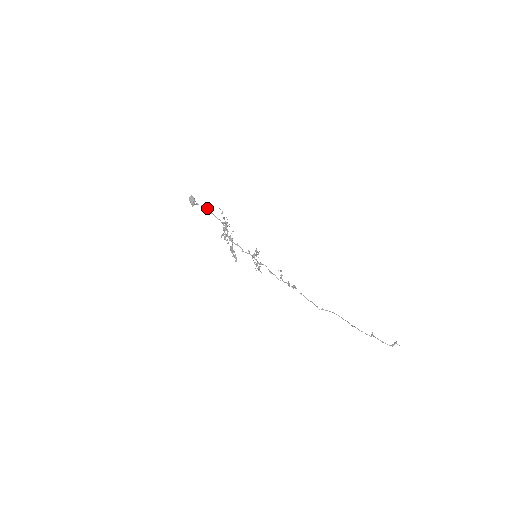
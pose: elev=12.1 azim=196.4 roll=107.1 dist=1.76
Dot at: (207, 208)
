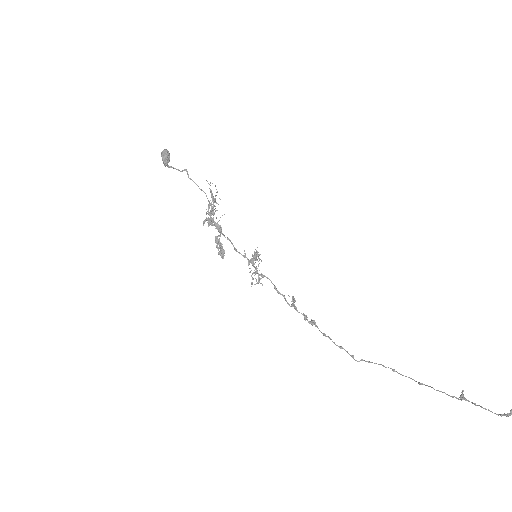
Dot at: (187, 172)
